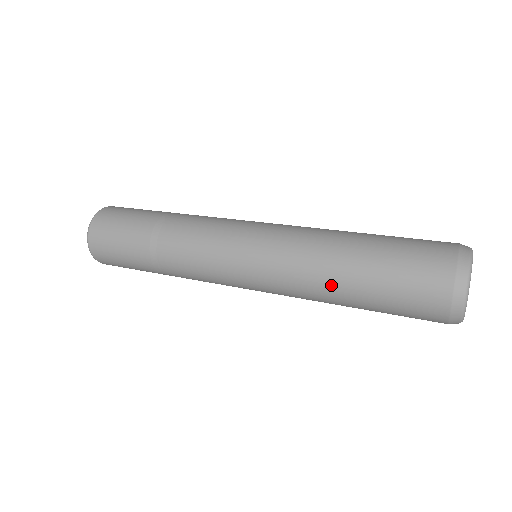
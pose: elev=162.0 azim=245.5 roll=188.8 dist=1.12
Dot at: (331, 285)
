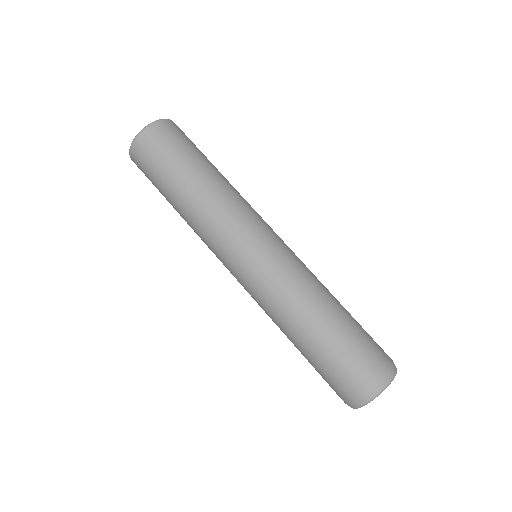
Dot at: occluded
